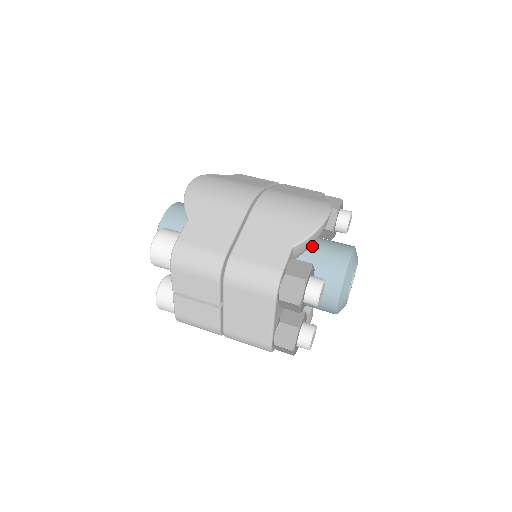
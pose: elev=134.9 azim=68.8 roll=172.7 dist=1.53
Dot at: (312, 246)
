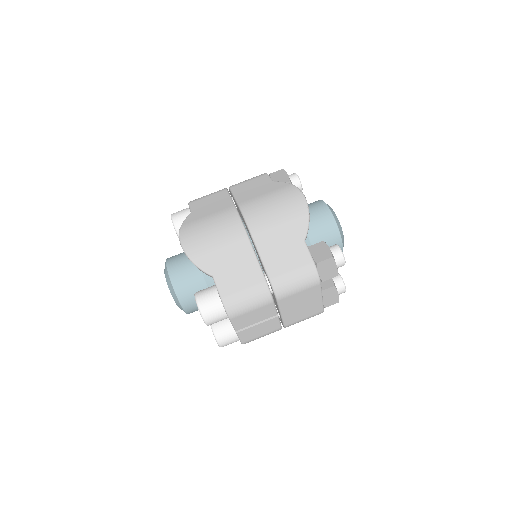
Dot at: occluded
